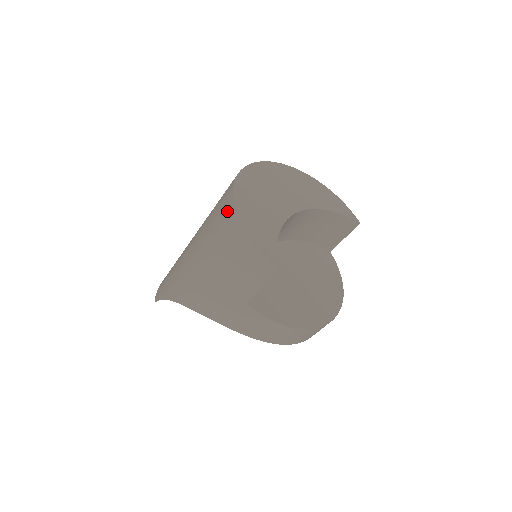
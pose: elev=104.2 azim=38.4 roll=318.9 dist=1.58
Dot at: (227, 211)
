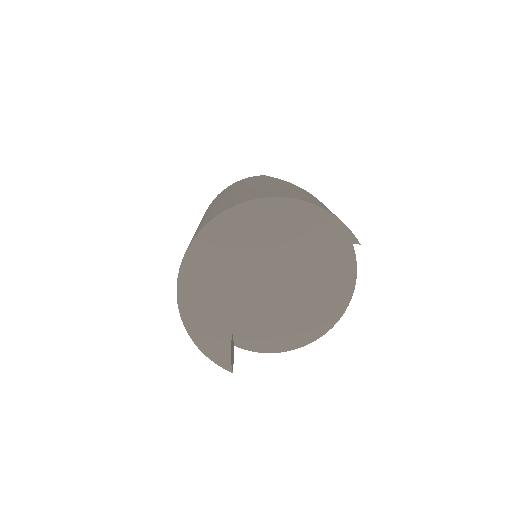
Dot at: occluded
